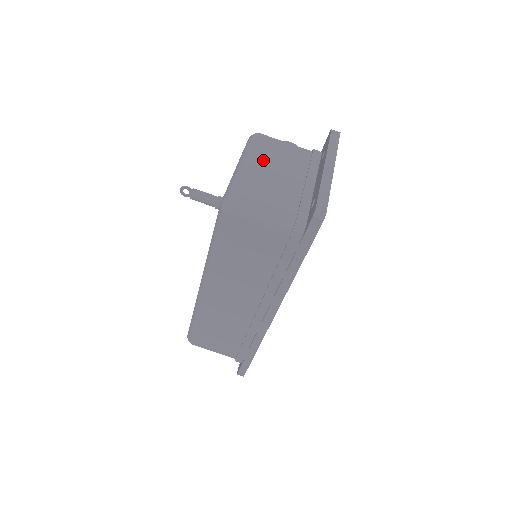
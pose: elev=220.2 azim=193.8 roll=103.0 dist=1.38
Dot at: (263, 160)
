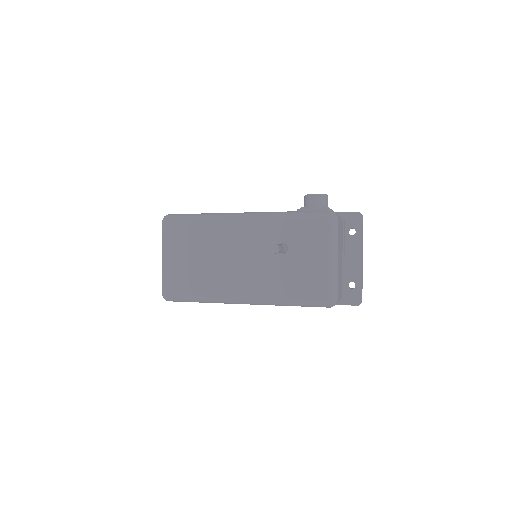
Dot at: (339, 249)
